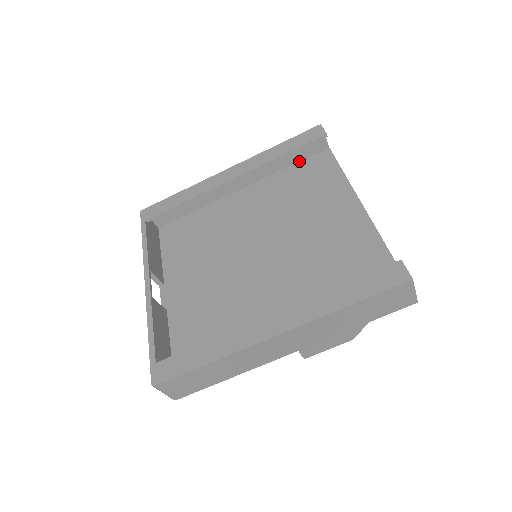
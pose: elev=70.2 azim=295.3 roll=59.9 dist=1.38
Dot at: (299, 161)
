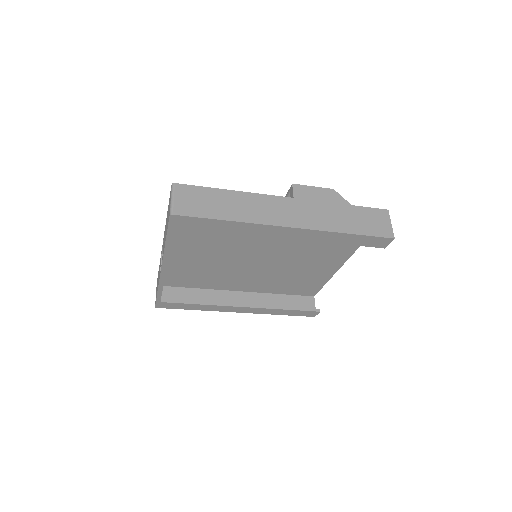
Dot at: occluded
